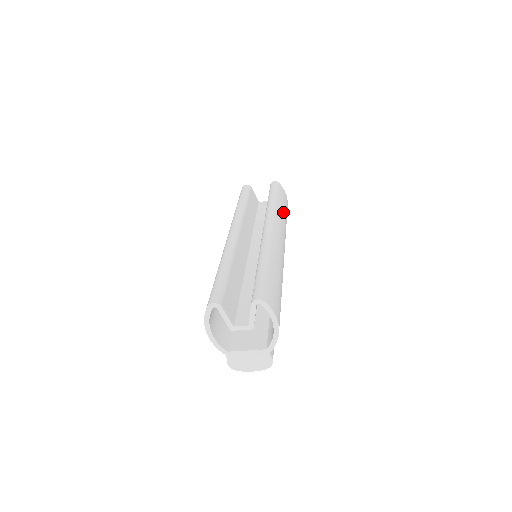
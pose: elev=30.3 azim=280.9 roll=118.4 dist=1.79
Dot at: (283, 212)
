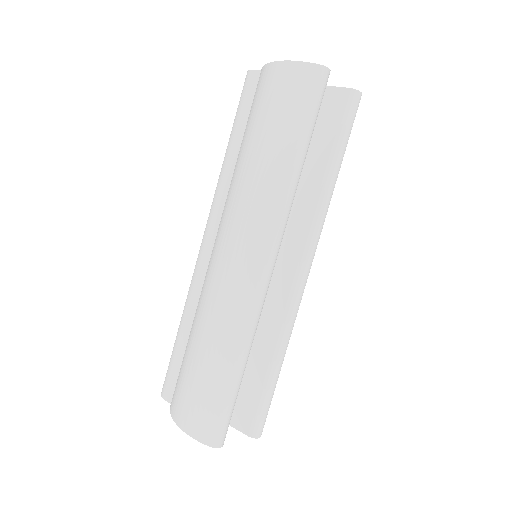
Dot at: occluded
